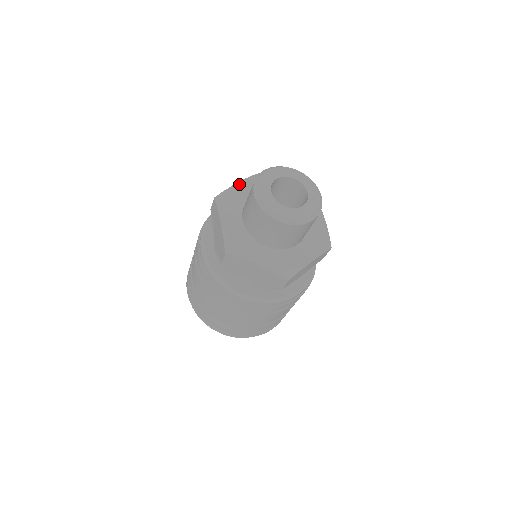
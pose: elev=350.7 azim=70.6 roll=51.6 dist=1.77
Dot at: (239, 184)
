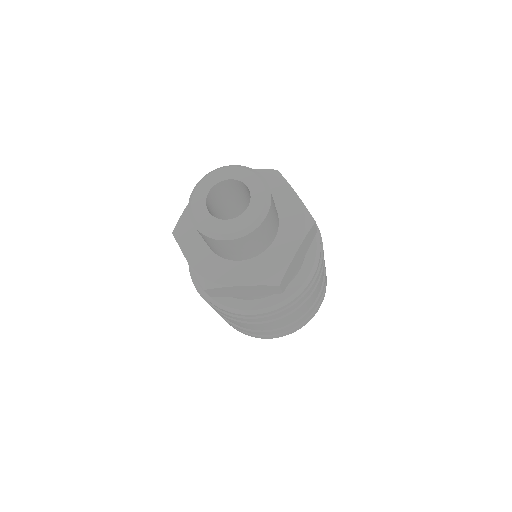
Dot at: occluded
